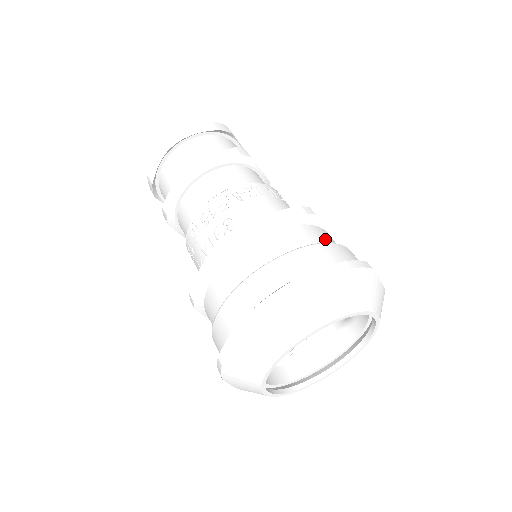
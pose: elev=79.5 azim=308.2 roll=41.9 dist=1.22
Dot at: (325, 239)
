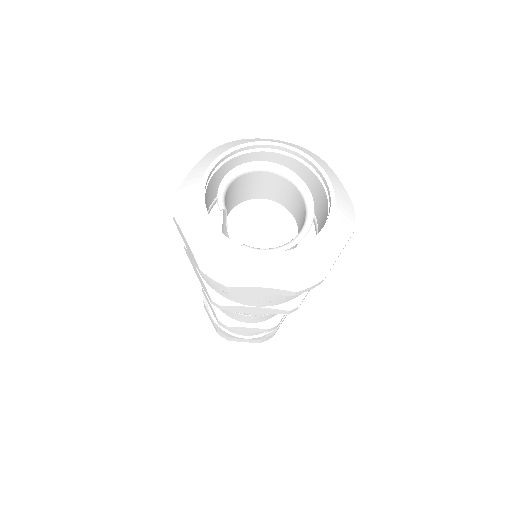
Dot at: occluded
